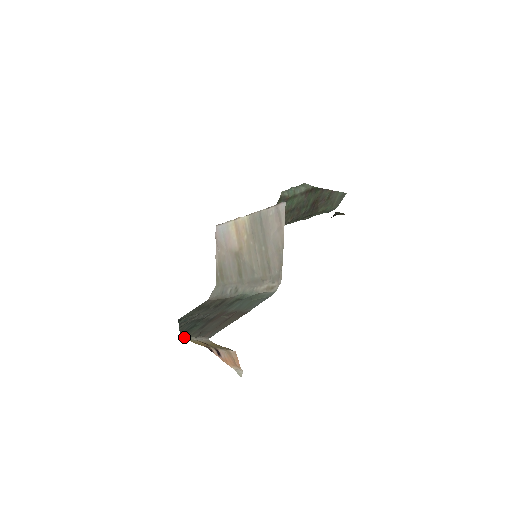
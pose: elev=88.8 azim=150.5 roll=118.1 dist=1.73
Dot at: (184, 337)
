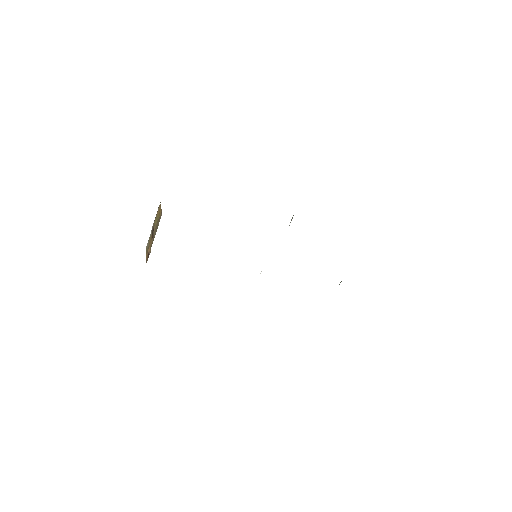
Dot at: occluded
